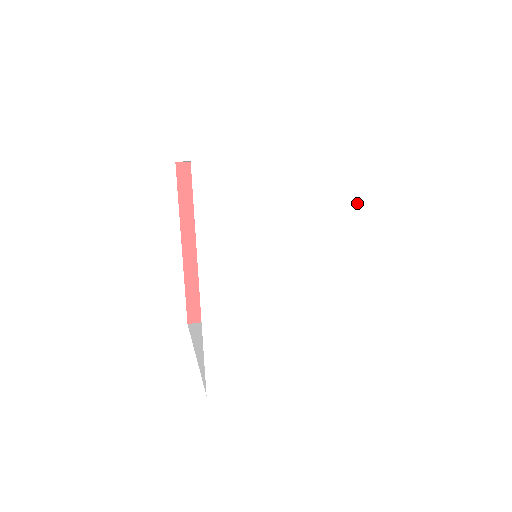
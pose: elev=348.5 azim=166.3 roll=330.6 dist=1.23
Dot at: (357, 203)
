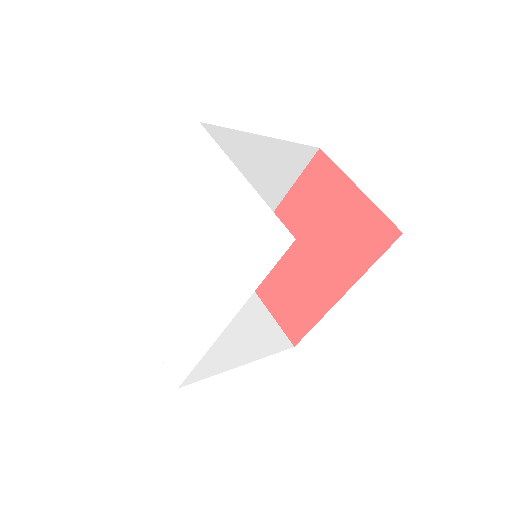
Dot at: (265, 276)
